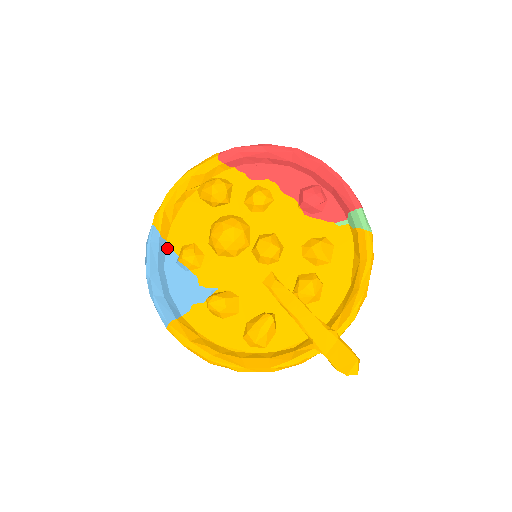
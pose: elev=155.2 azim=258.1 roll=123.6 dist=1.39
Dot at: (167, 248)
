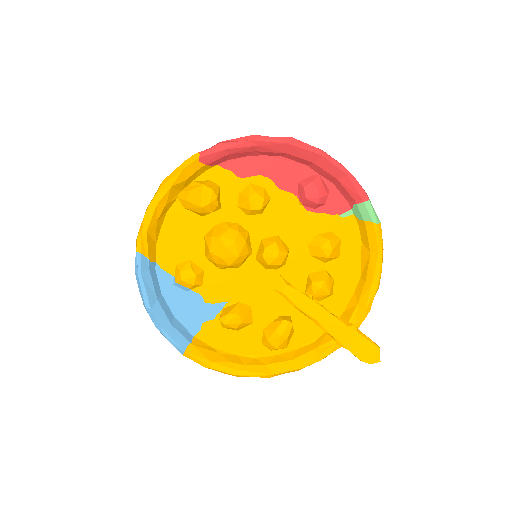
Dot at: (158, 270)
